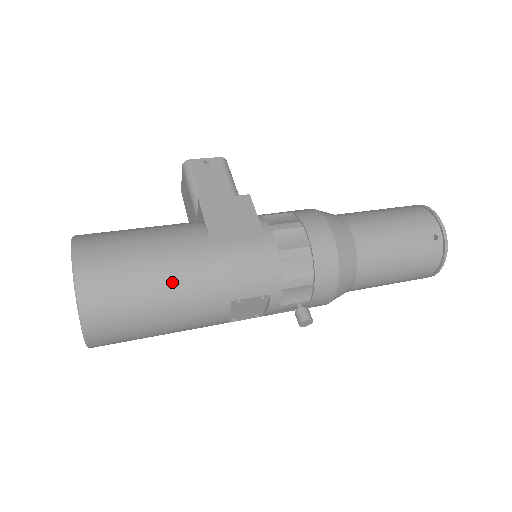
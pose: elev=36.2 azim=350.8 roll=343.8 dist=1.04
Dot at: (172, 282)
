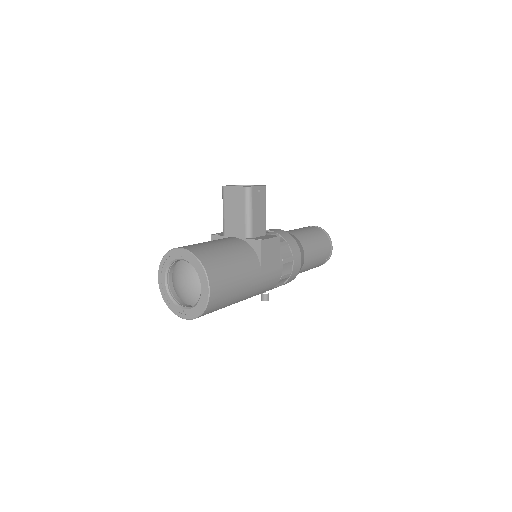
Dot at: (240, 297)
